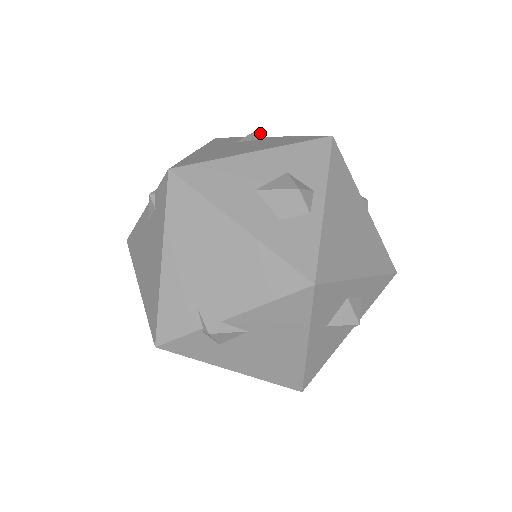
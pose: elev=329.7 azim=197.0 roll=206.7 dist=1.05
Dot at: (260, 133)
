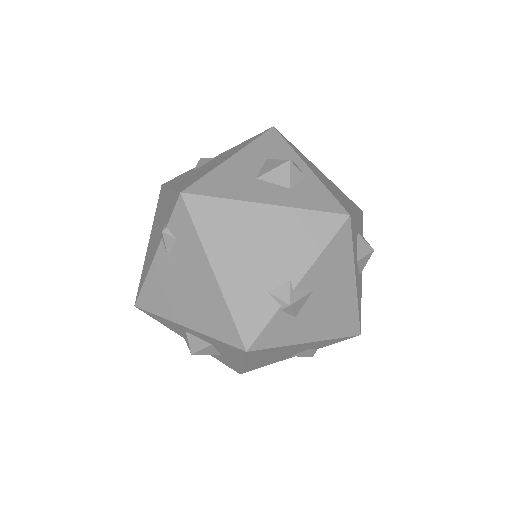
Dot at: (205, 158)
